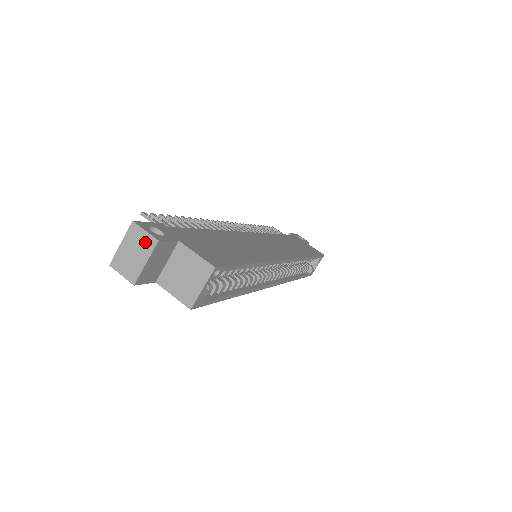
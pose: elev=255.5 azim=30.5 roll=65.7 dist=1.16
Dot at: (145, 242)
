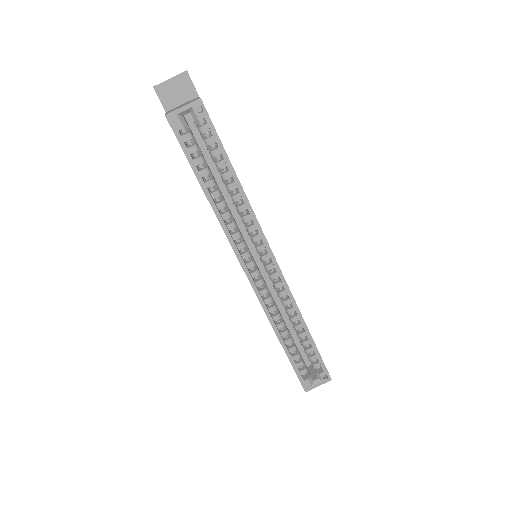
Dot at: (181, 73)
